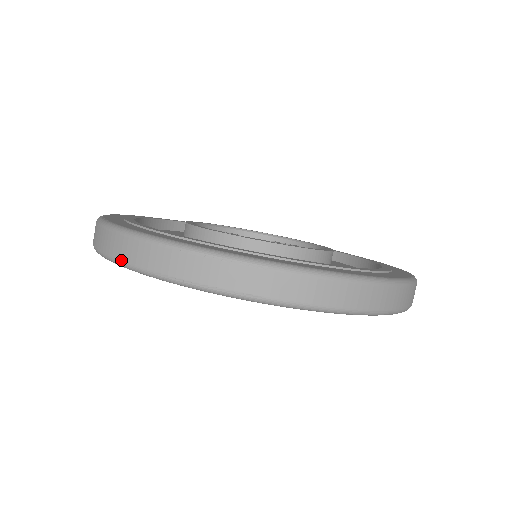
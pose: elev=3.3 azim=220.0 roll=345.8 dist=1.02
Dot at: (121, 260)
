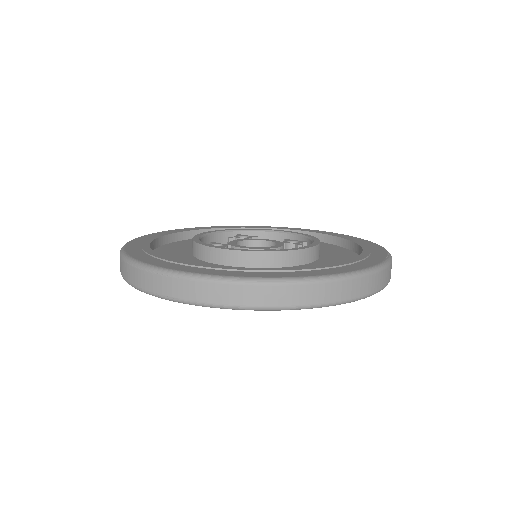
Dot at: (121, 273)
